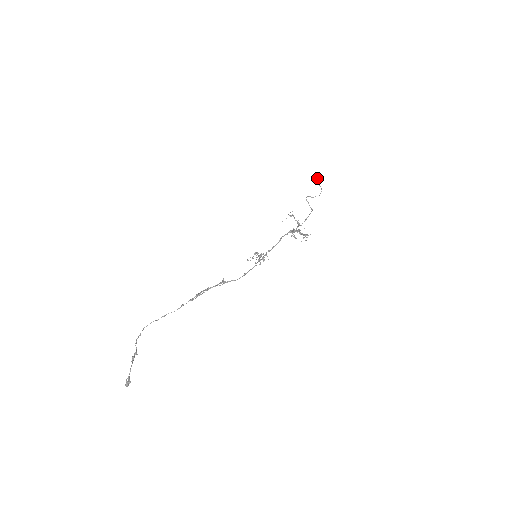
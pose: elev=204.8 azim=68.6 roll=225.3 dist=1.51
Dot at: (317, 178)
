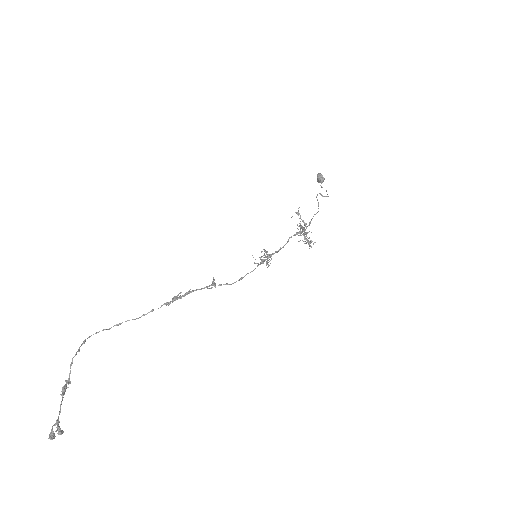
Dot at: occluded
